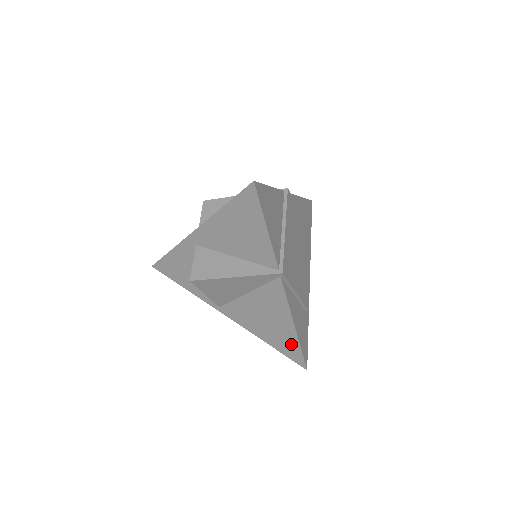
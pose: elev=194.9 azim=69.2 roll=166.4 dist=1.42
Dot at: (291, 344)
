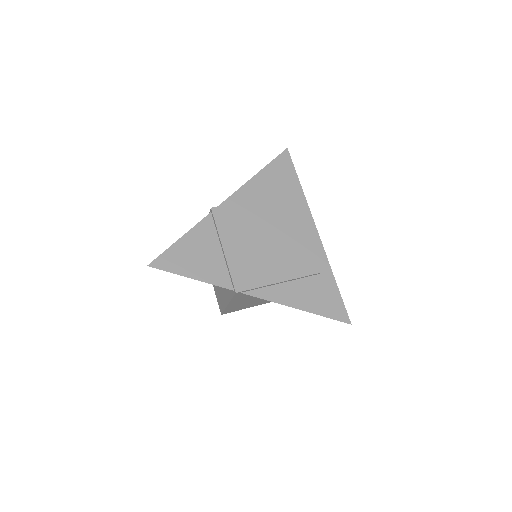
Dot at: occluded
